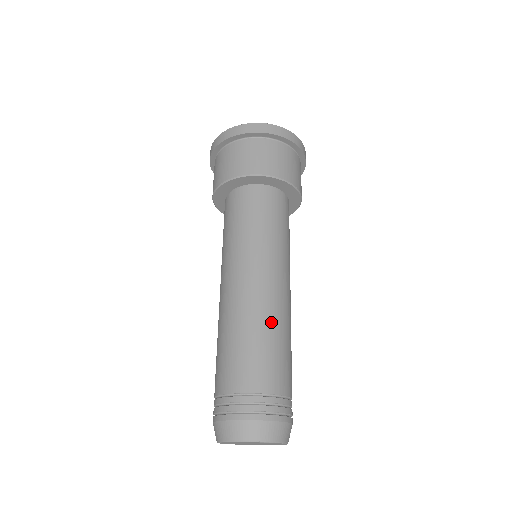
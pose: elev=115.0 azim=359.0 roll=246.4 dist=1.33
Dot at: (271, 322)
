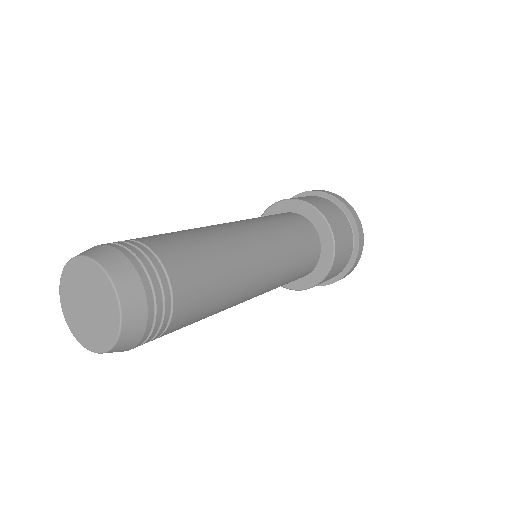
Dot at: (233, 272)
